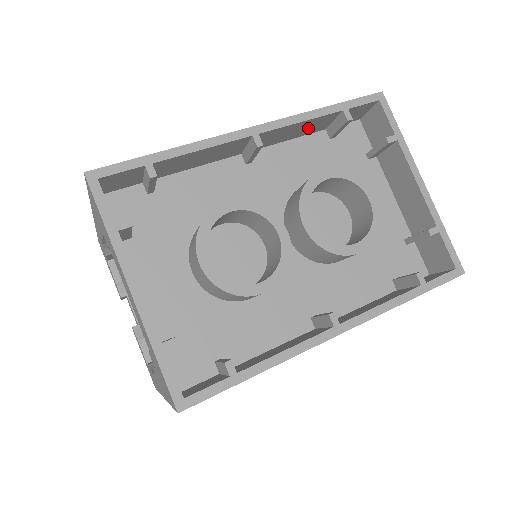
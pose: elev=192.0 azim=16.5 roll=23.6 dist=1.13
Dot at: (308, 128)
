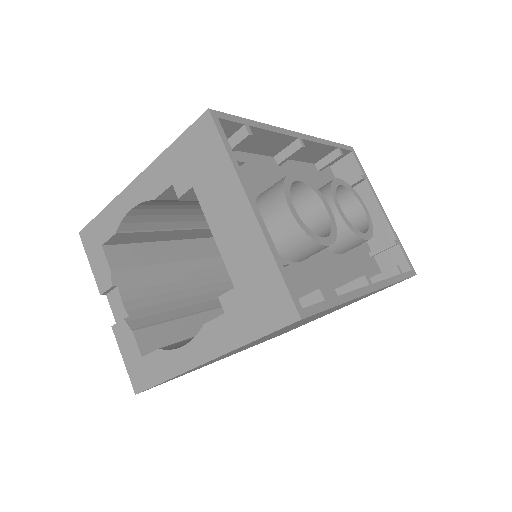
Dot at: (313, 154)
